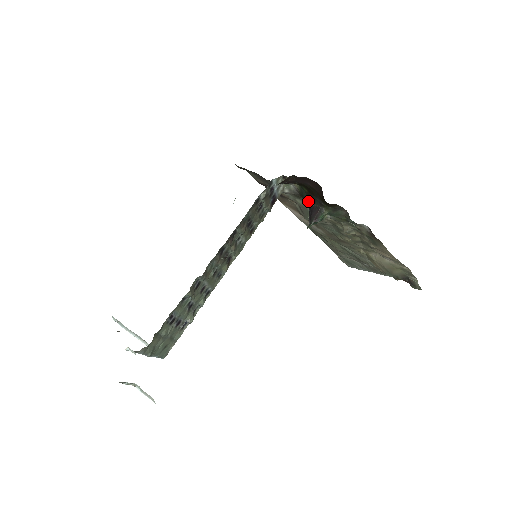
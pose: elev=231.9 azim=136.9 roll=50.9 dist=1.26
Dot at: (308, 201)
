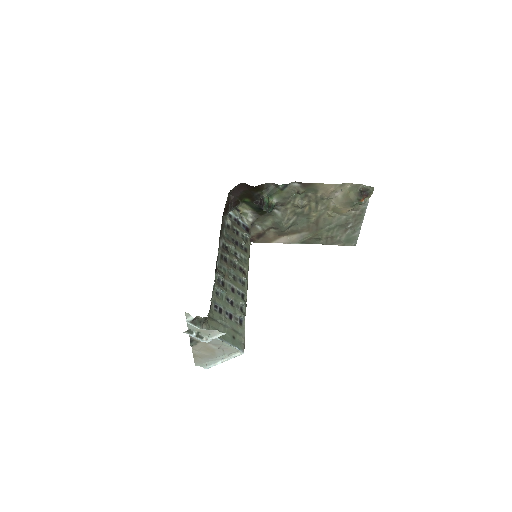
Dot at: (256, 205)
